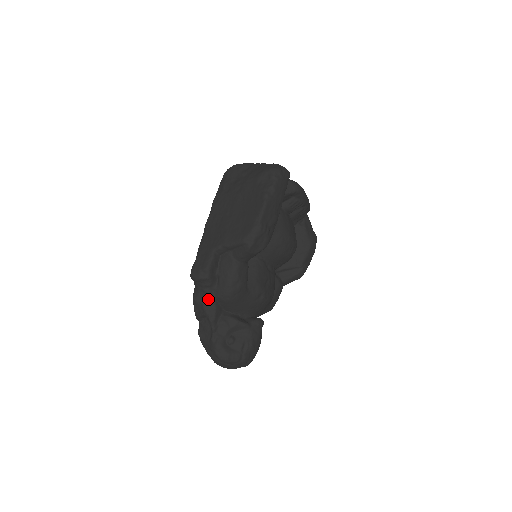
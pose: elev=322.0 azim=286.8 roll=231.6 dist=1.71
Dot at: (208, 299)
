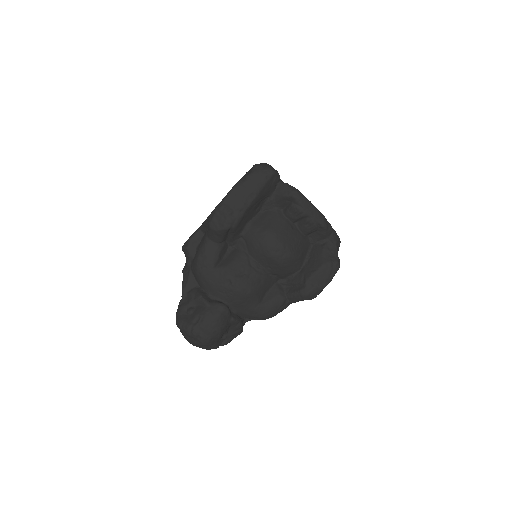
Dot at: (187, 269)
